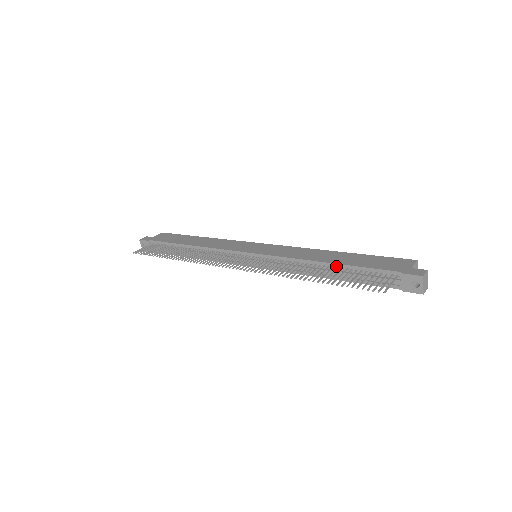
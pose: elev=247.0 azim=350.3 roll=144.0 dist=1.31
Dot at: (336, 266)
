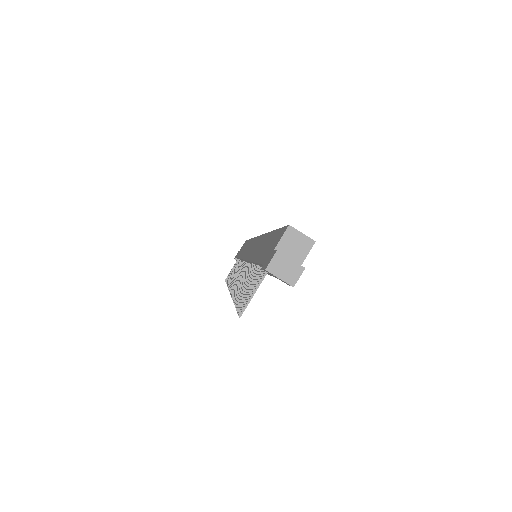
Dot at: occluded
